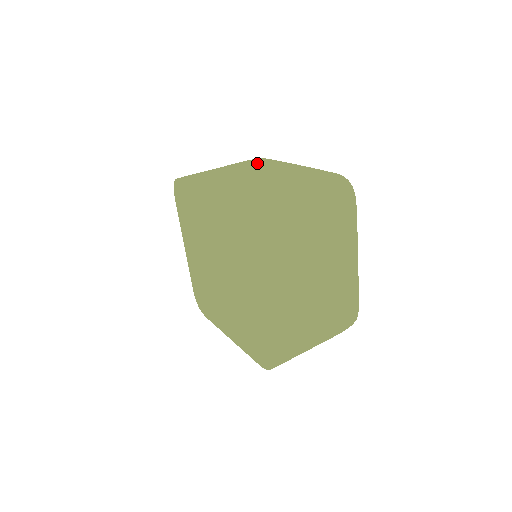
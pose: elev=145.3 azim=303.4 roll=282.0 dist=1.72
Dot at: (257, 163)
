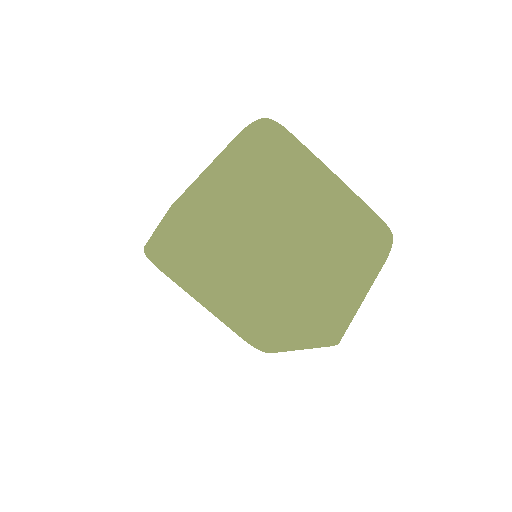
Dot at: occluded
